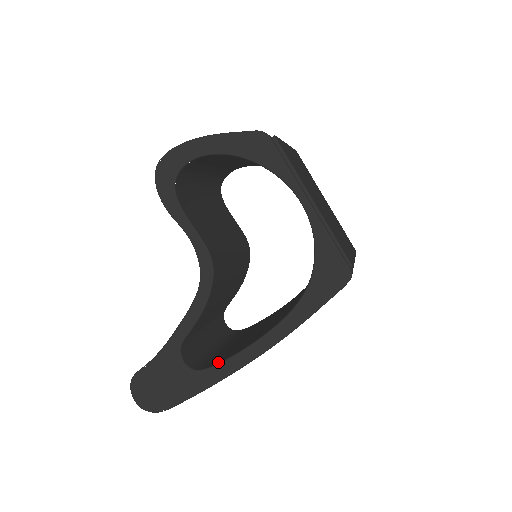
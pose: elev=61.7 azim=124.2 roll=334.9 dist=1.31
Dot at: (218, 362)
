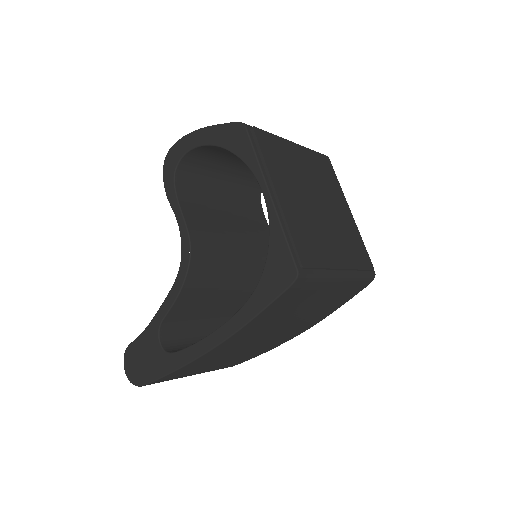
Dot at: (185, 348)
